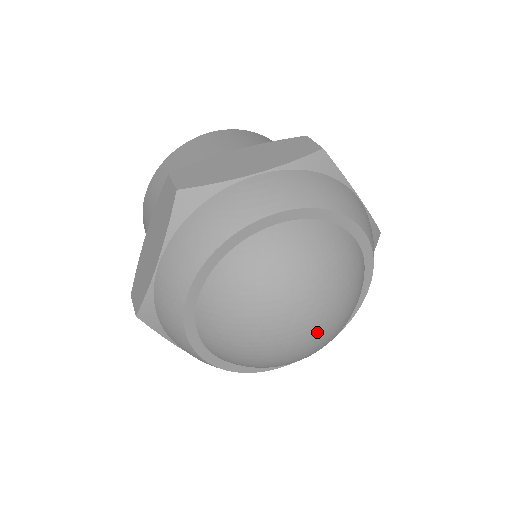
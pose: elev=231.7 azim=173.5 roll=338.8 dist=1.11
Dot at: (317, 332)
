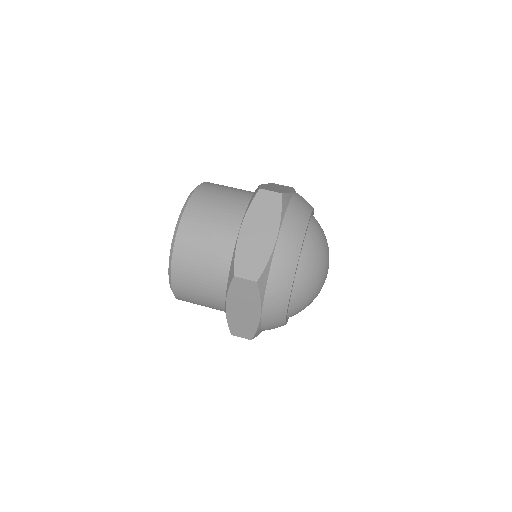
Dot at: occluded
